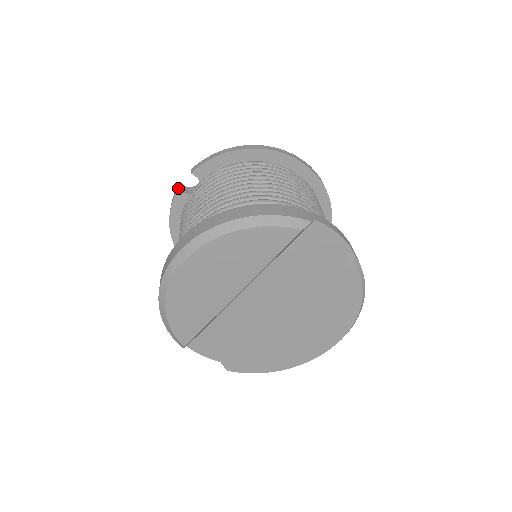
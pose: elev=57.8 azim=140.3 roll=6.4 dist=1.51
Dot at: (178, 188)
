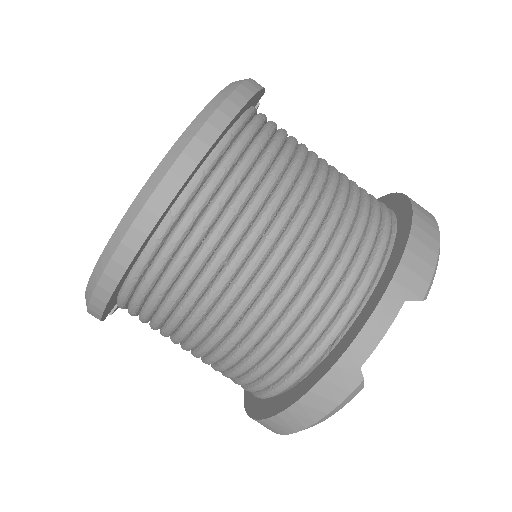
Dot at: occluded
